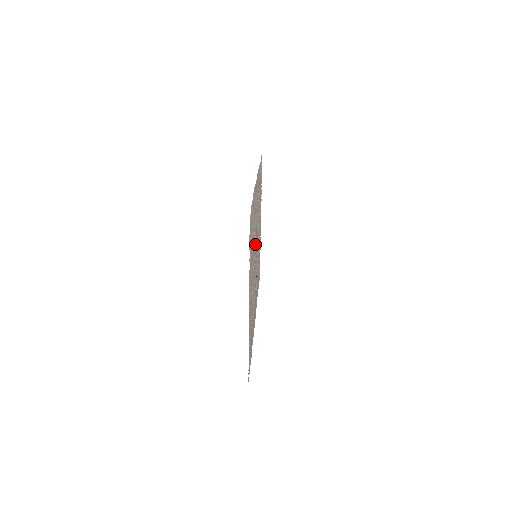
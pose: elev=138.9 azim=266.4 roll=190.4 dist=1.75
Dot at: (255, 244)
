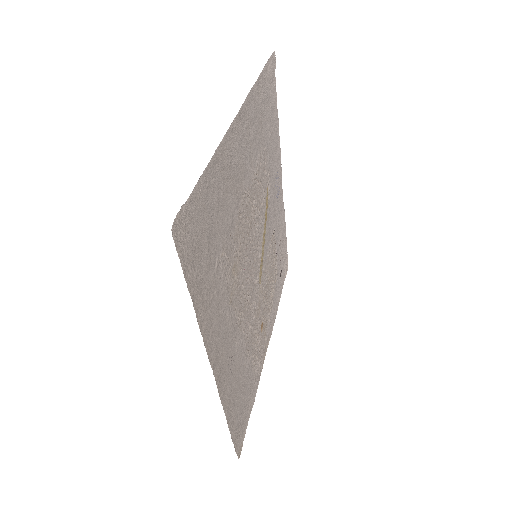
Dot at: (262, 203)
